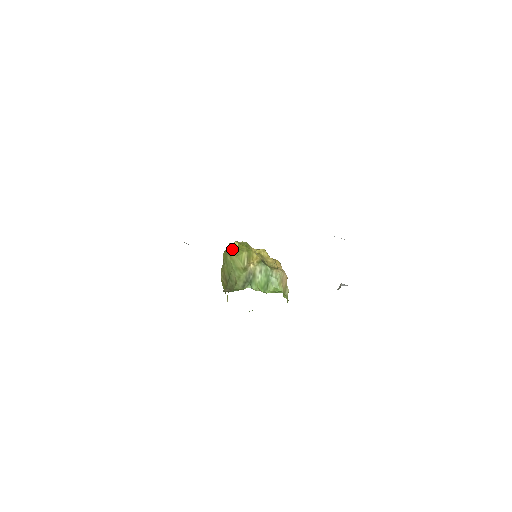
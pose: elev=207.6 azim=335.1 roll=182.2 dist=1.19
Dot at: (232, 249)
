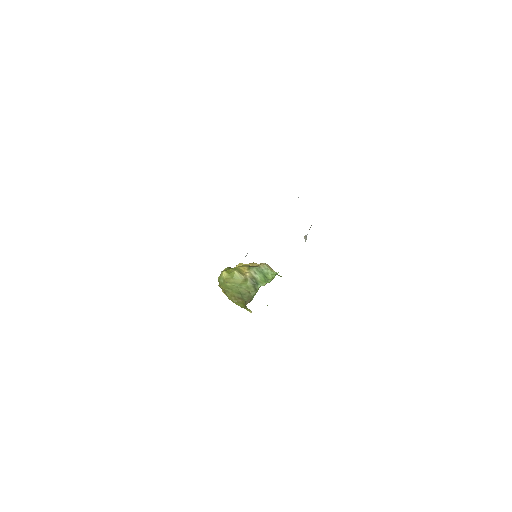
Dot at: (225, 278)
